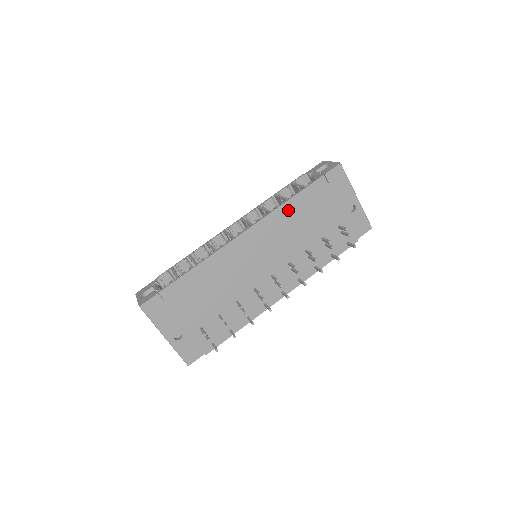
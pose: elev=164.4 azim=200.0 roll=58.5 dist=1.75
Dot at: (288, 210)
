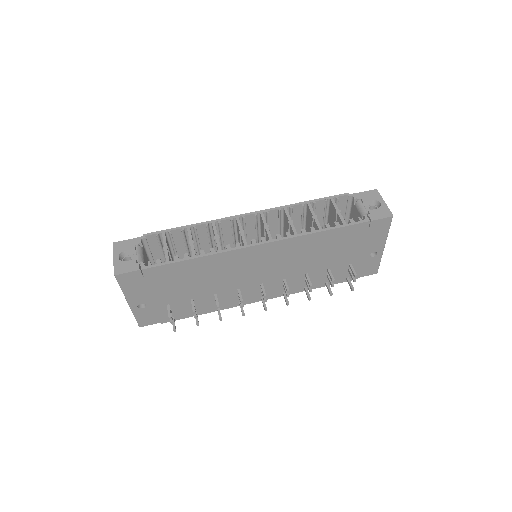
Dot at: (314, 239)
